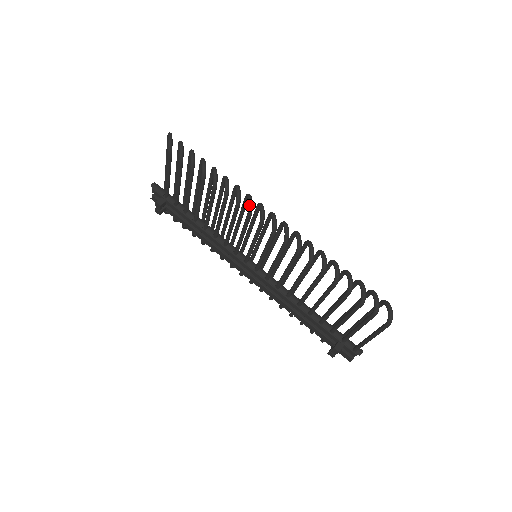
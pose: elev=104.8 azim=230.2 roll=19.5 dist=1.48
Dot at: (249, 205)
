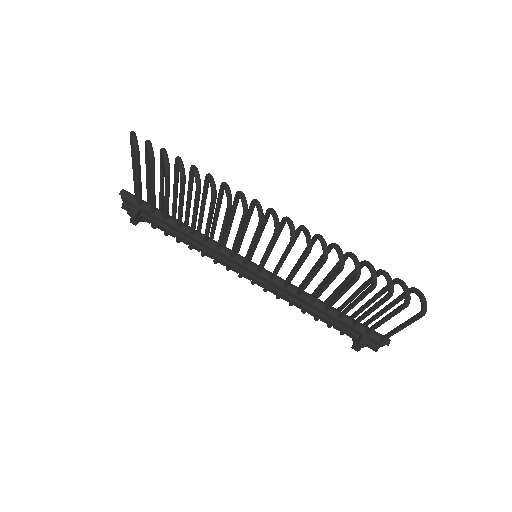
Dot at: (243, 205)
